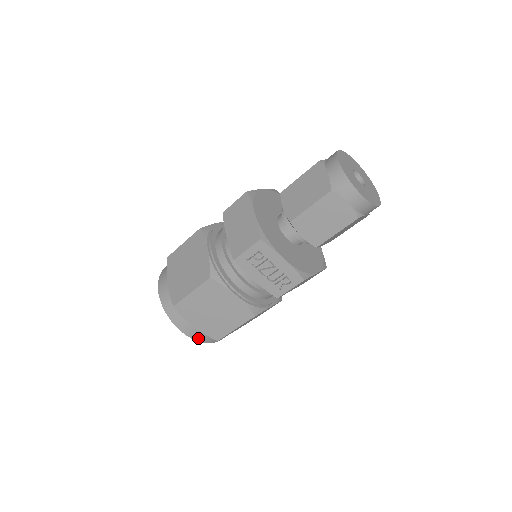
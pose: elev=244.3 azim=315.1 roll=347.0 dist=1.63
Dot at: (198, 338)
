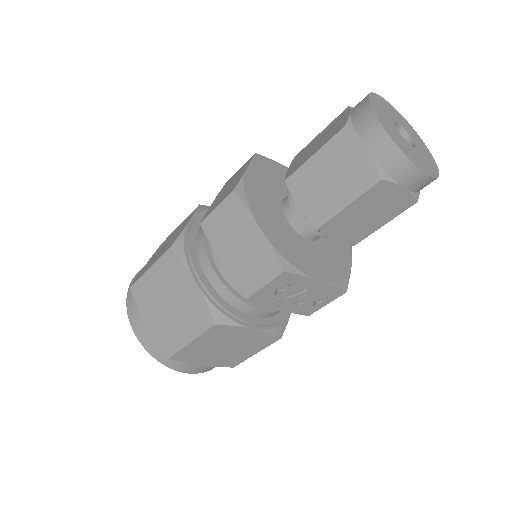
Dot at: (207, 370)
